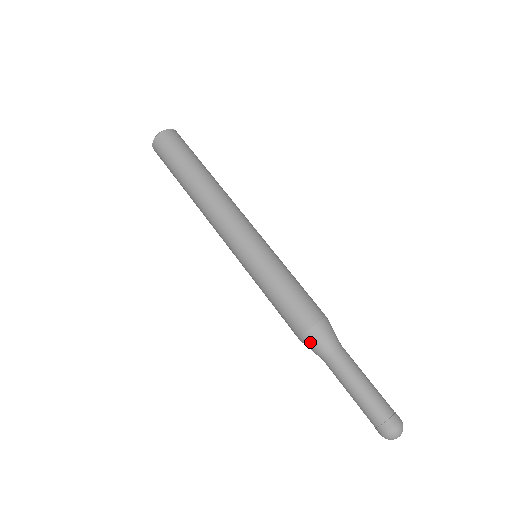
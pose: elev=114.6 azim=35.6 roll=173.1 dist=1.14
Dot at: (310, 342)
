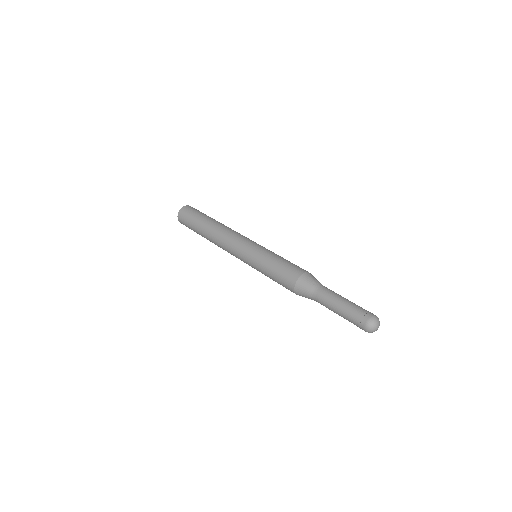
Dot at: (302, 285)
